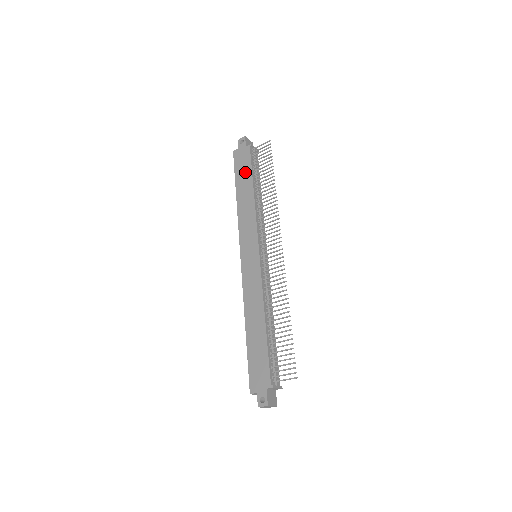
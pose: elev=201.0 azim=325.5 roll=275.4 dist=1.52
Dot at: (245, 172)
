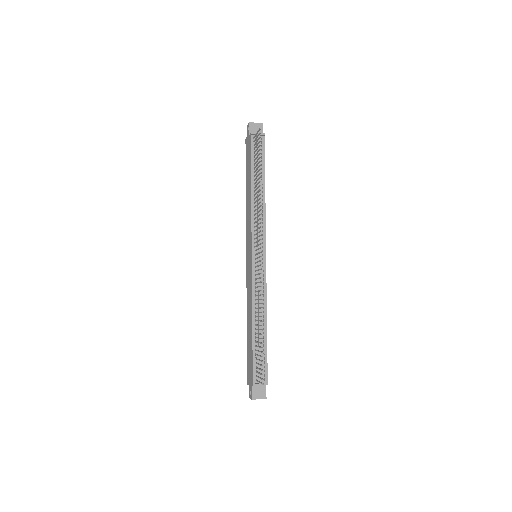
Dot at: (248, 165)
